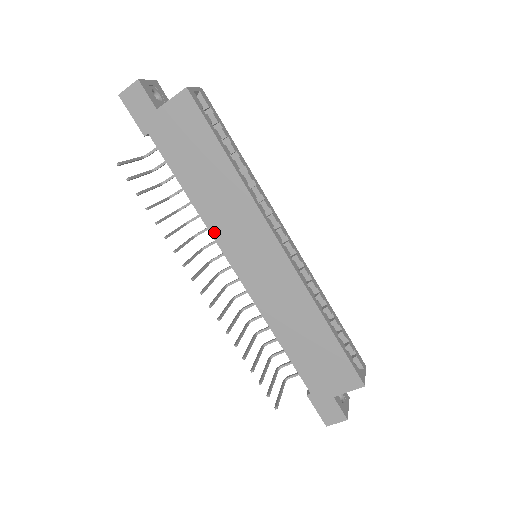
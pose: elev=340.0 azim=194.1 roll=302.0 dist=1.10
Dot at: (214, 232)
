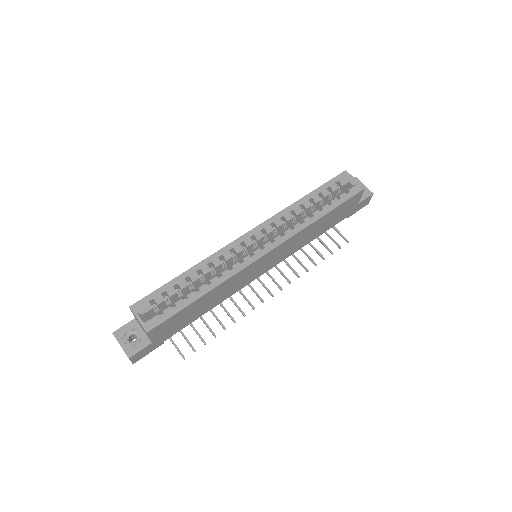
Dot at: (237, 291)
